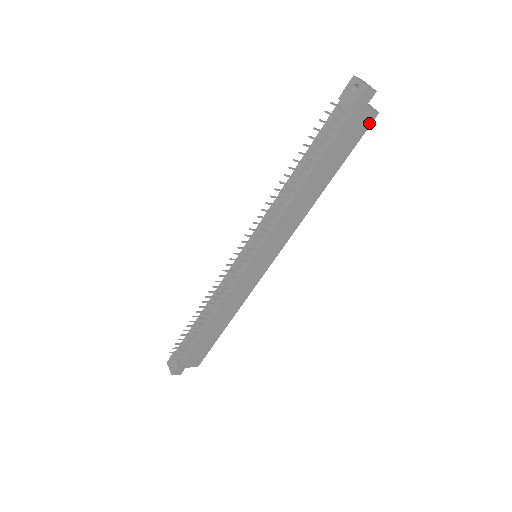
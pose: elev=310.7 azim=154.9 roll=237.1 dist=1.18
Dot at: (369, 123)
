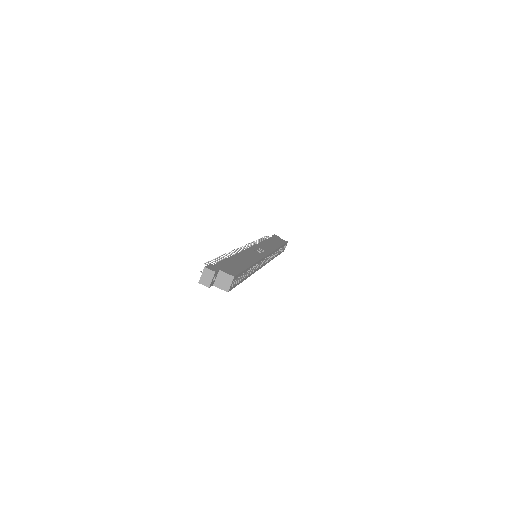
Dot at: occluded
